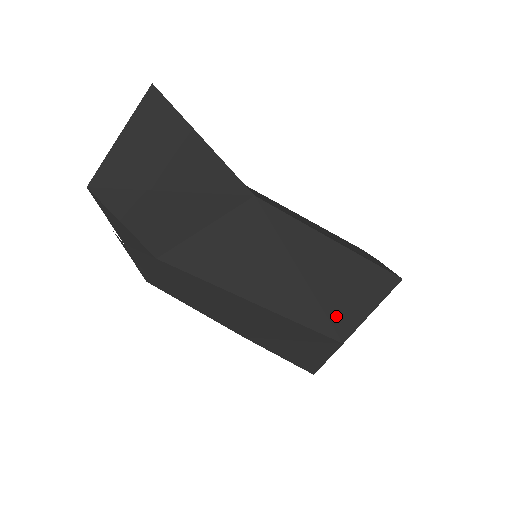
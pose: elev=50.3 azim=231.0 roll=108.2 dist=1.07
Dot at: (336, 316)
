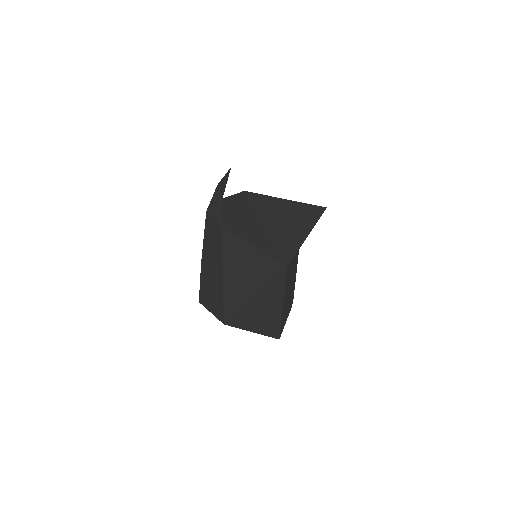
Dot at: (238, 318)
